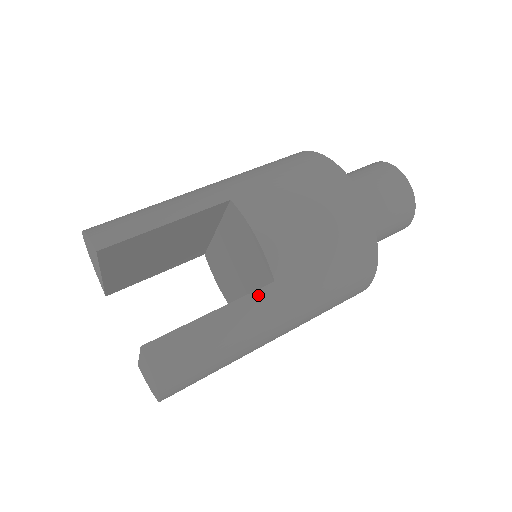
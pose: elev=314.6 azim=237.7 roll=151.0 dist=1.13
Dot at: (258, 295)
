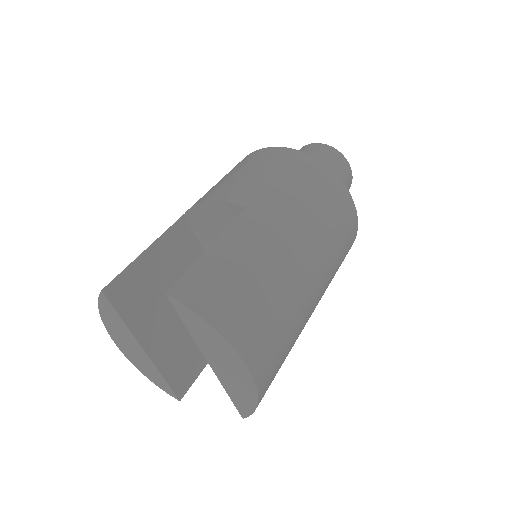
Dot at: (241, 221)
